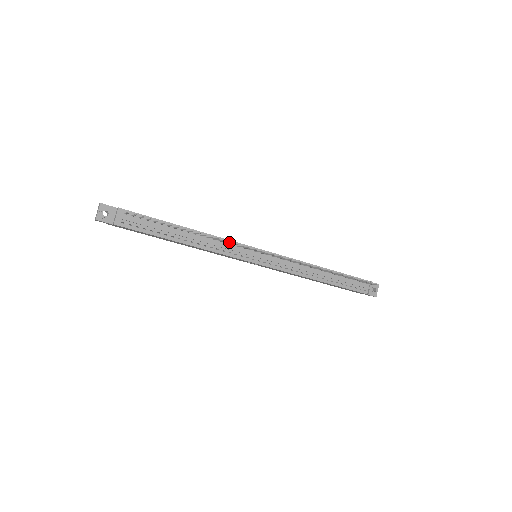
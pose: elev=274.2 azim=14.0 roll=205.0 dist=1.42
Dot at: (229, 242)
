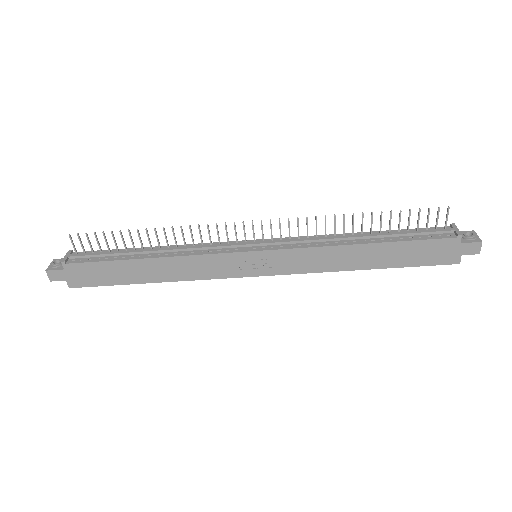
Dot at: (199, 233)
